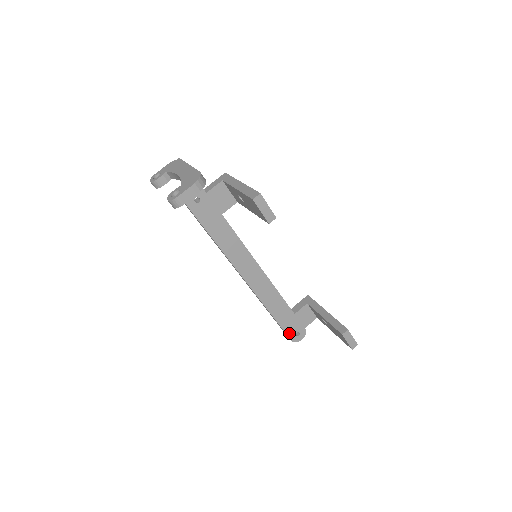
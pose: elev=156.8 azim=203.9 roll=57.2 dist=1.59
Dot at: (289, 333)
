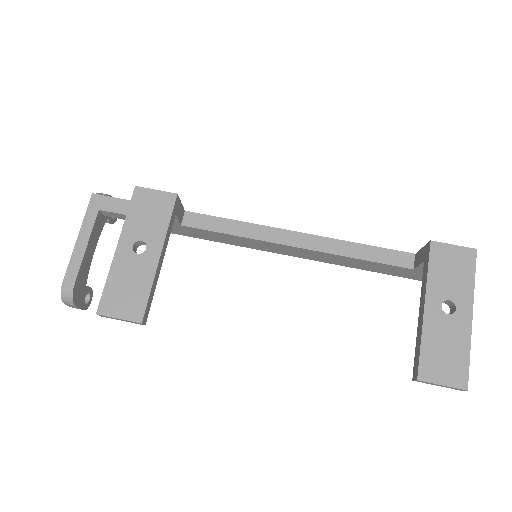
Dot at: occluded
